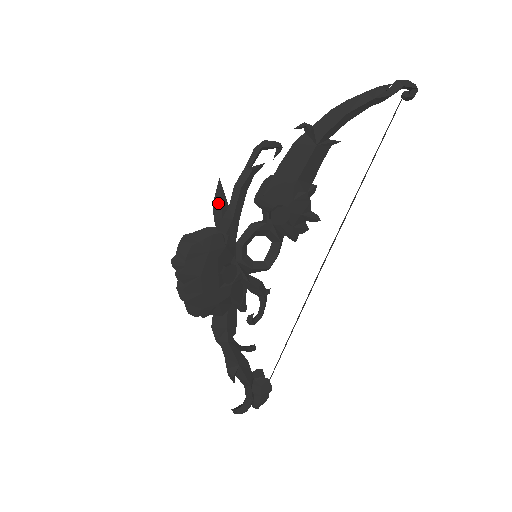
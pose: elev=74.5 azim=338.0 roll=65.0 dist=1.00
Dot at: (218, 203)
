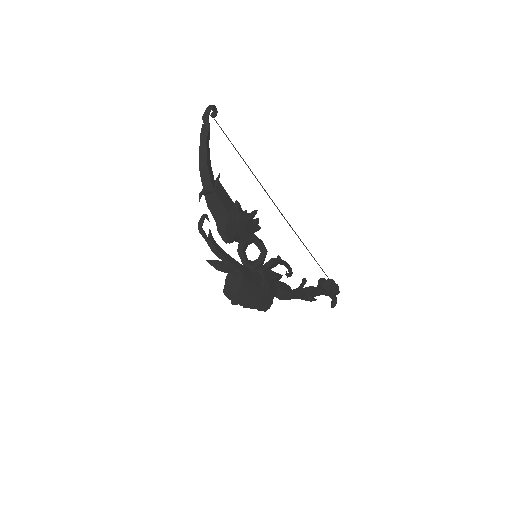
Dot at: (217, 267)
